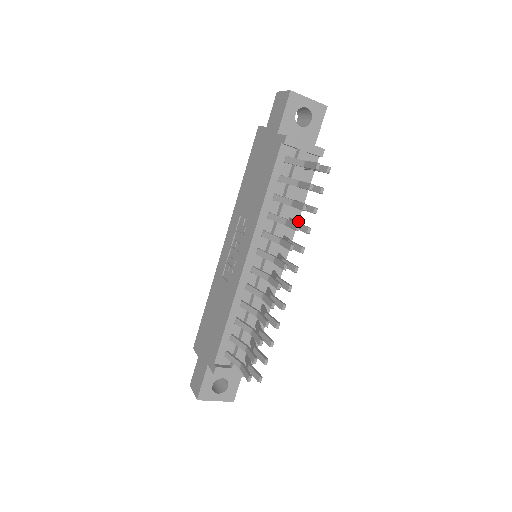
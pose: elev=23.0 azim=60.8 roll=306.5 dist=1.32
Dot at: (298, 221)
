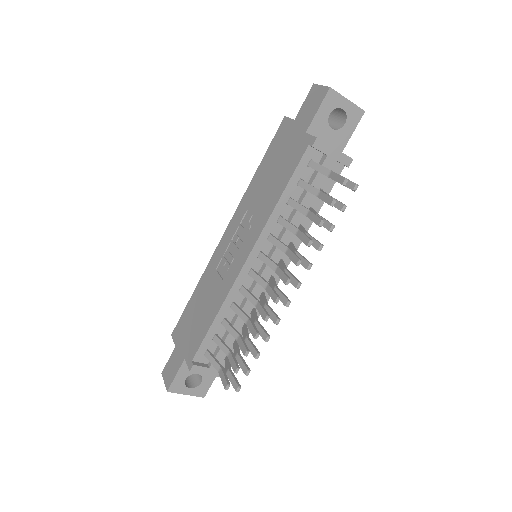
Dot at: (308, 229)
